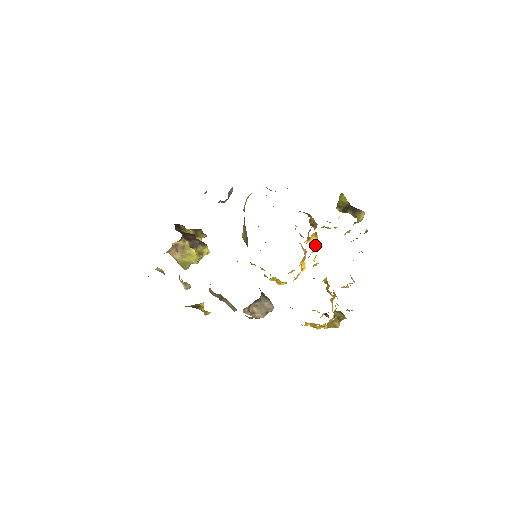
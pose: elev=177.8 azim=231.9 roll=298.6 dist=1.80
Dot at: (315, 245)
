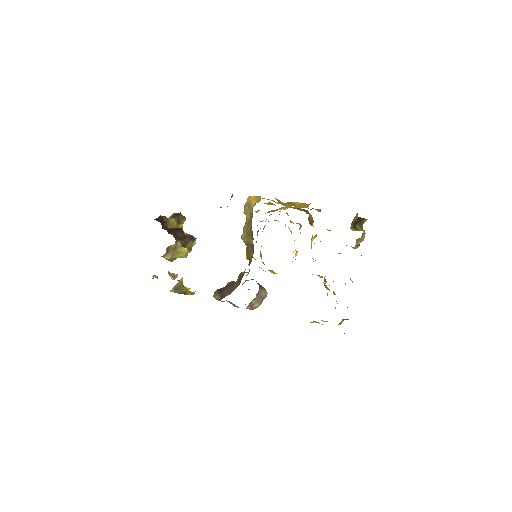
Dot at: occluded
